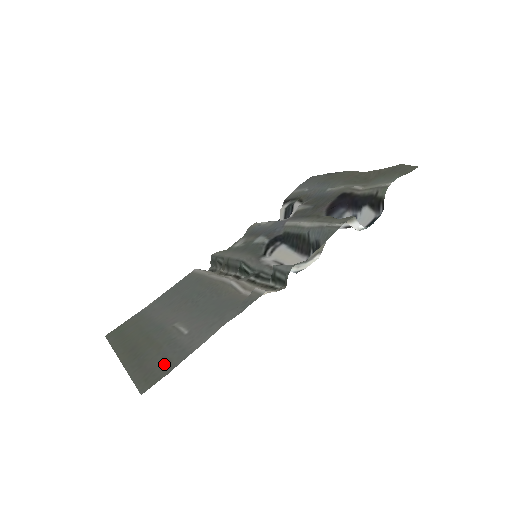
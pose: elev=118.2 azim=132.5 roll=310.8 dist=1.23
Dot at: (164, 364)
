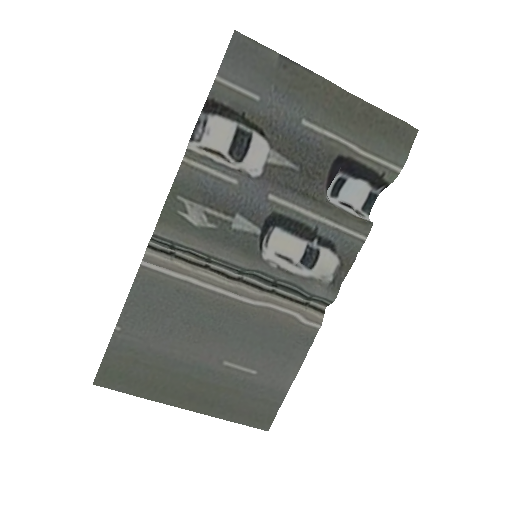
Dot at: (263, 405)
